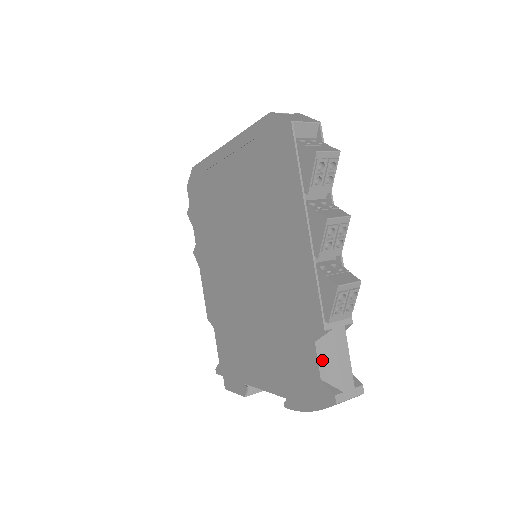
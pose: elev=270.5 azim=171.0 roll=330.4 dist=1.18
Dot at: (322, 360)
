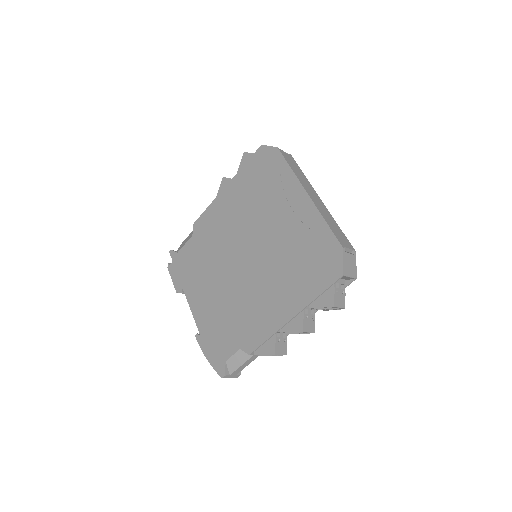
Dot at: (235, 357)
